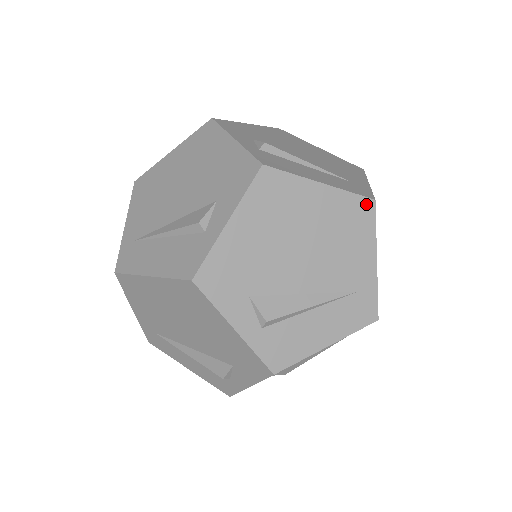
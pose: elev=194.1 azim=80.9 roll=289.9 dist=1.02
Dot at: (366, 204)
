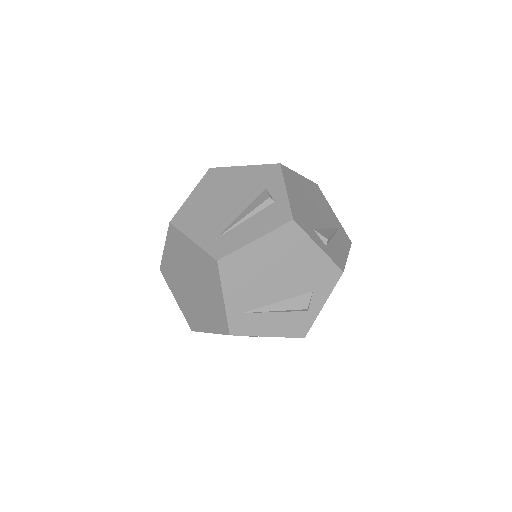
Dot at: occluded
